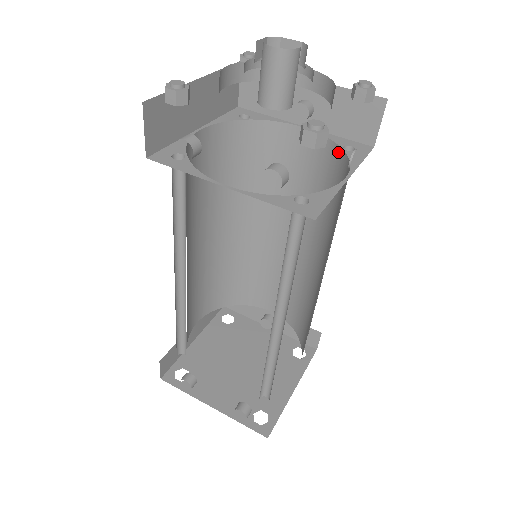
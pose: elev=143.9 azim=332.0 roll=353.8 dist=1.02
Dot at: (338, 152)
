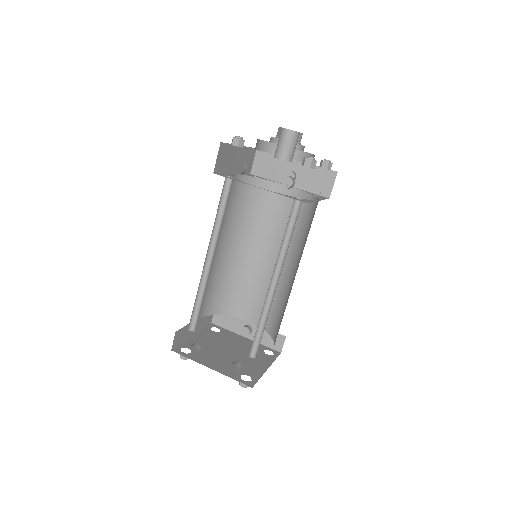
Dot at: (310, 197)
